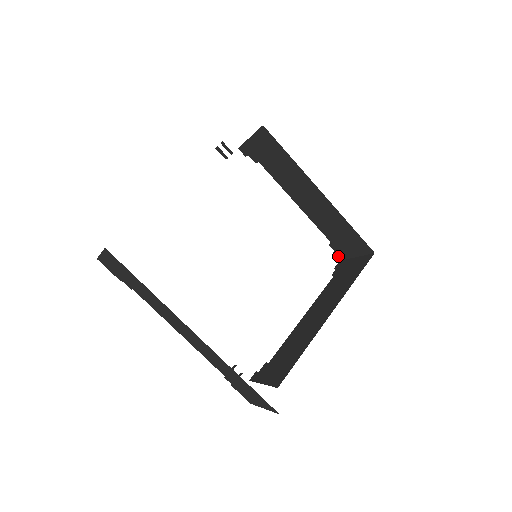
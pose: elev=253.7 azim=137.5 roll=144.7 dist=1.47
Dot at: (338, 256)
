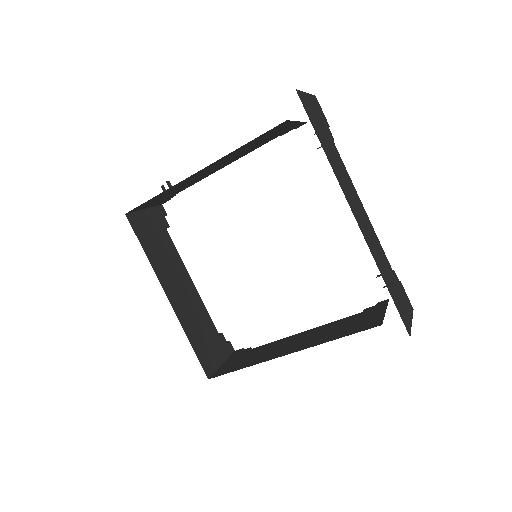
Dot at: occluded
